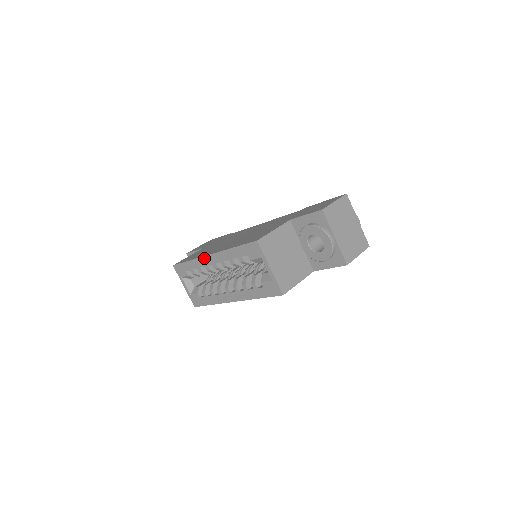
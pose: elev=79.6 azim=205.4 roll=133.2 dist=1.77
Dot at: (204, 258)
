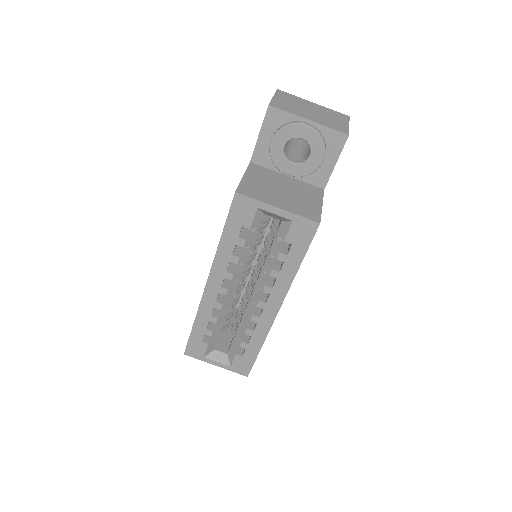
Dot at: (204, 297)
